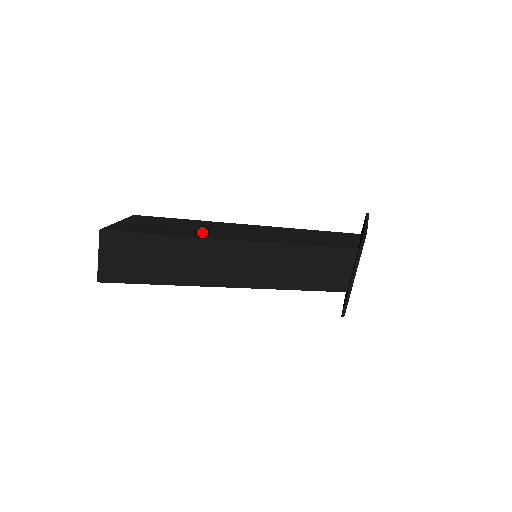
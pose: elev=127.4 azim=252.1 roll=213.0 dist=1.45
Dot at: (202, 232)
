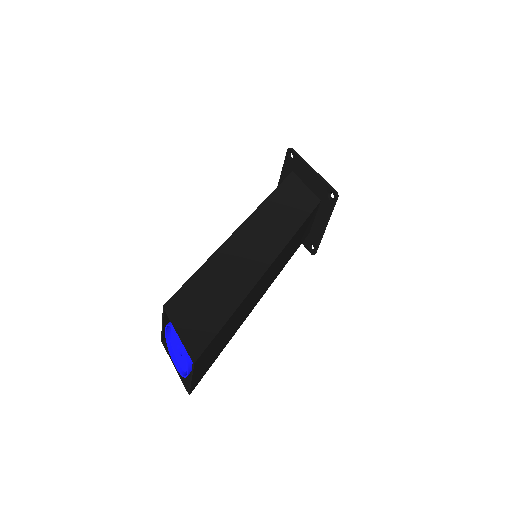
Dot at: (240, 281)
